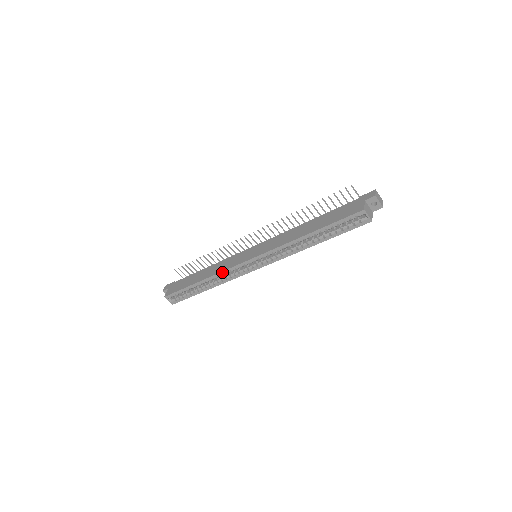
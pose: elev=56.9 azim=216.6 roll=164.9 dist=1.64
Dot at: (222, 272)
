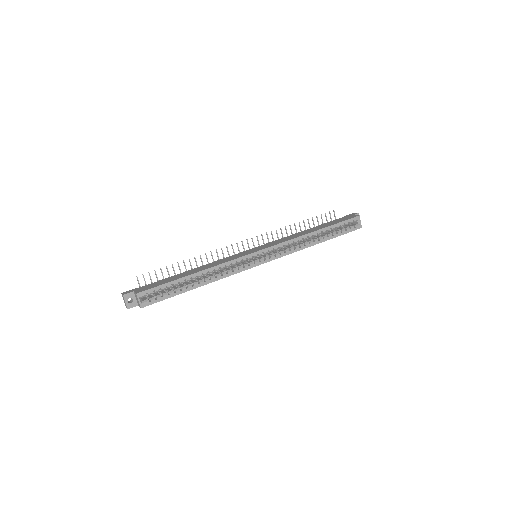
Dot at: (227, 263)
